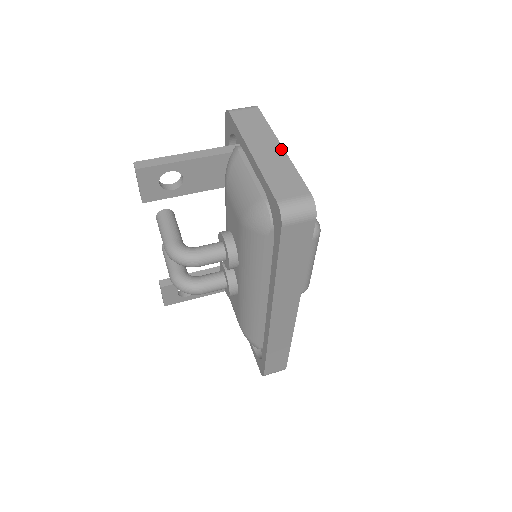
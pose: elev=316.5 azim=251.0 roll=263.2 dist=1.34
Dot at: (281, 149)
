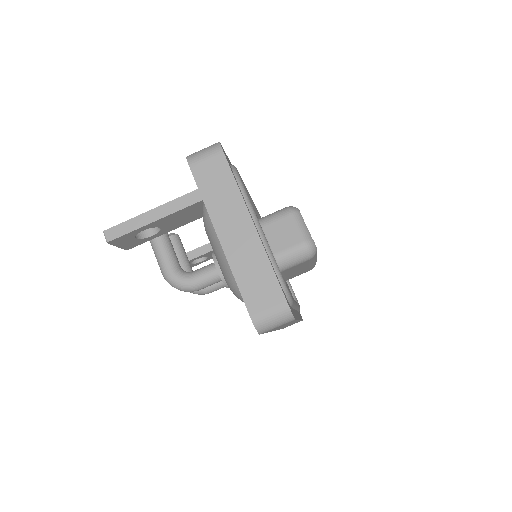
Dot at: (253, 229)
